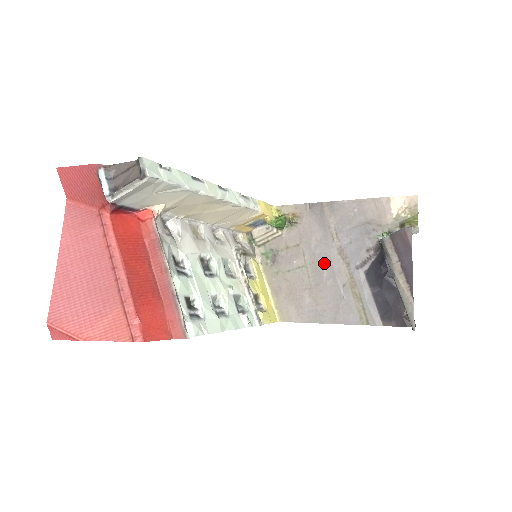
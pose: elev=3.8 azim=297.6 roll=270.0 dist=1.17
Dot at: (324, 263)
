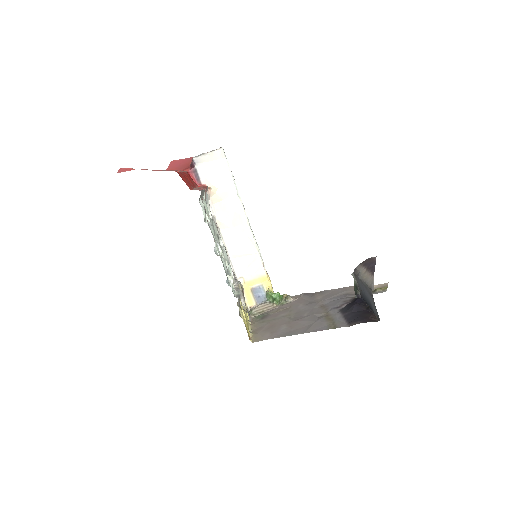
Dot at: (306, 311)
